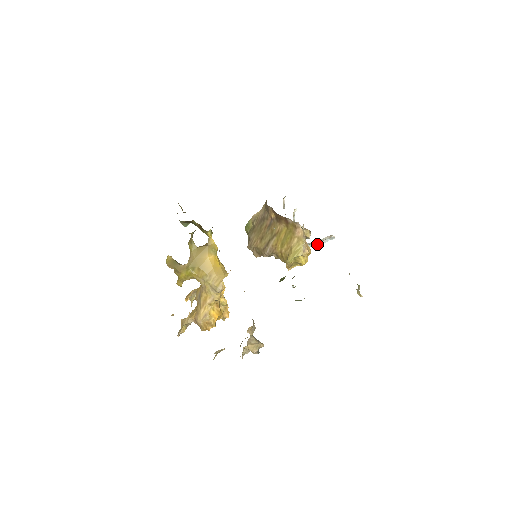
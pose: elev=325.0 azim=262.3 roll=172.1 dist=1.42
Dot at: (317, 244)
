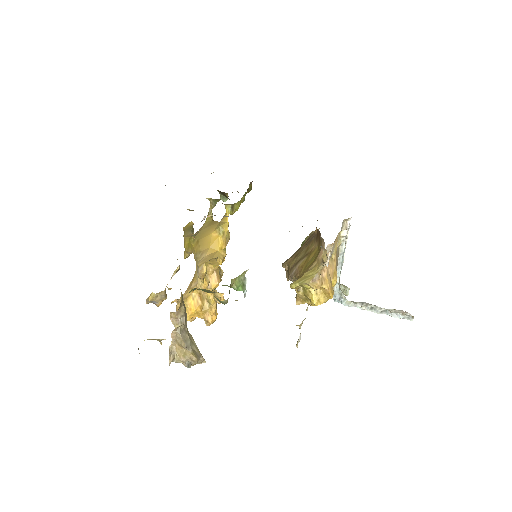
Dot at: (380, 312)
